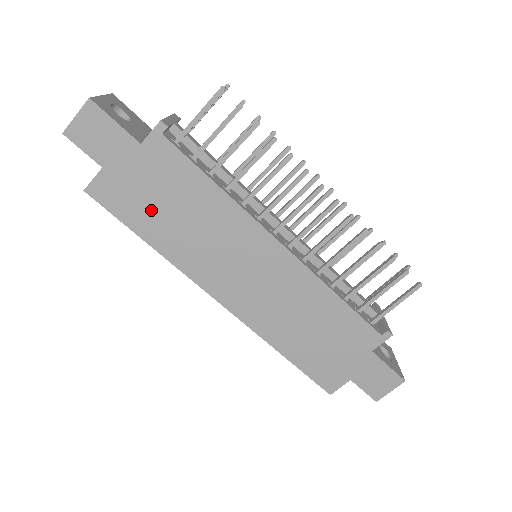
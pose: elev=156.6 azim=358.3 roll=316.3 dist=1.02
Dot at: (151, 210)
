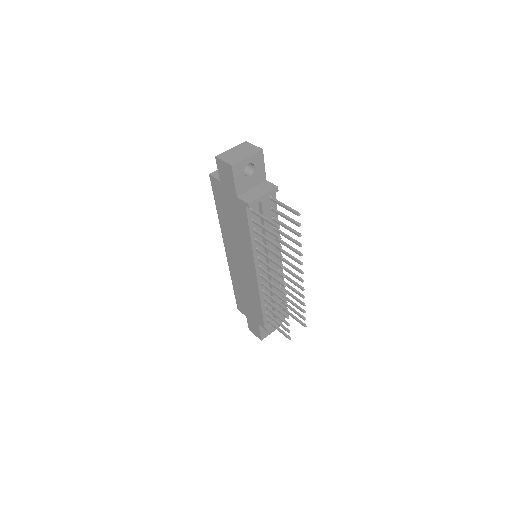
Dot at: (225, 209)
